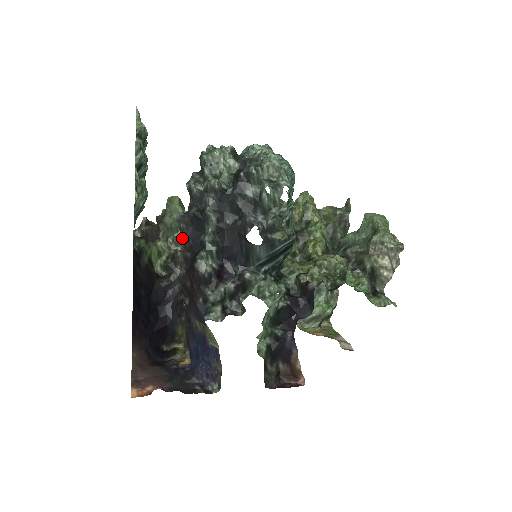
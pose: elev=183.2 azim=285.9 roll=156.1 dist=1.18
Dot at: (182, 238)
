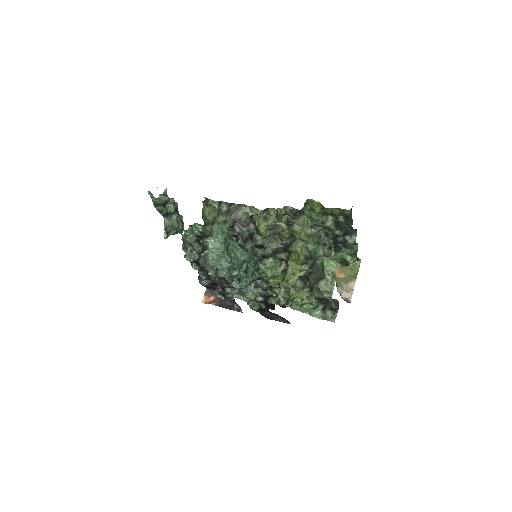
Dot at: occluded
